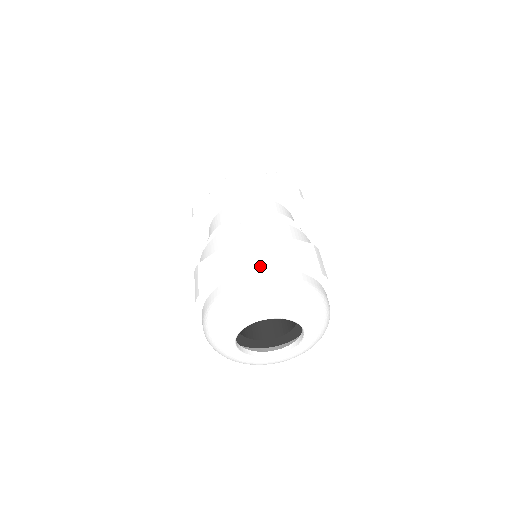
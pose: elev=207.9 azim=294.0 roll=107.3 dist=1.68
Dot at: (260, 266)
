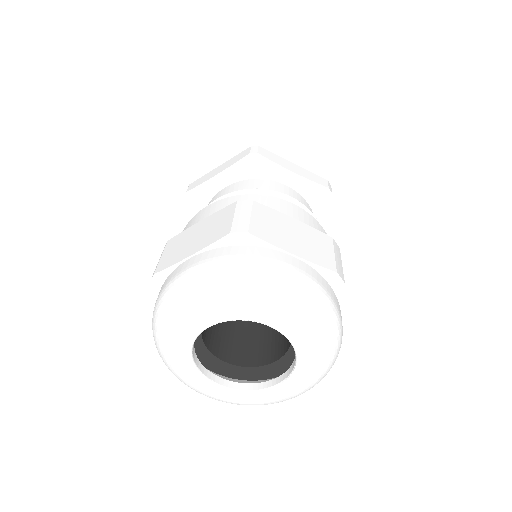
Dot at: (244, 239)
